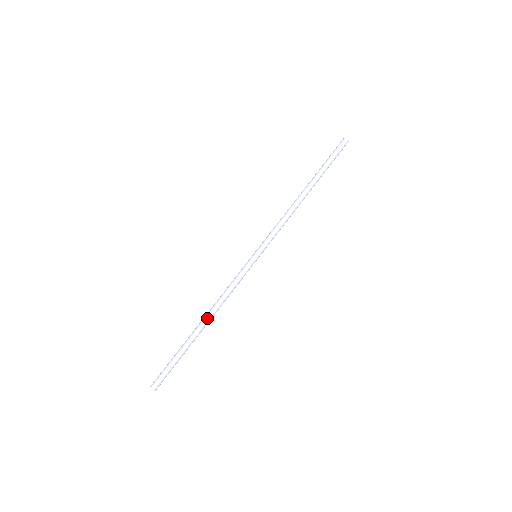
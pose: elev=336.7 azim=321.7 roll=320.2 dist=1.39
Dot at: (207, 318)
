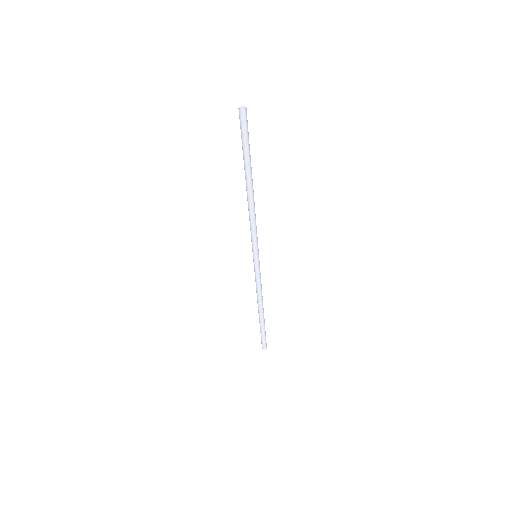
Dot at: (258, 307)
